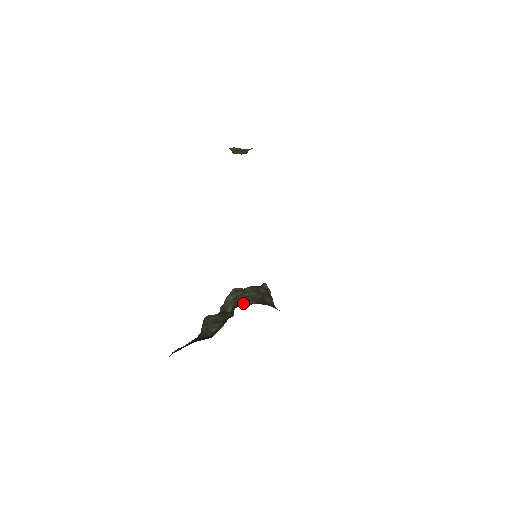
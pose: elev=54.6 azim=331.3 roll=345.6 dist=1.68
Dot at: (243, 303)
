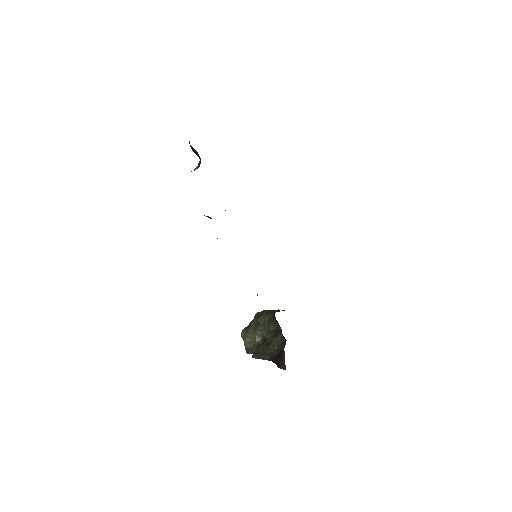
Dot at: (271, 315)
